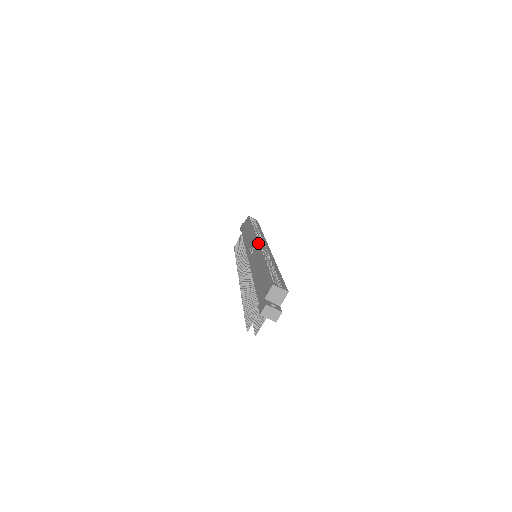
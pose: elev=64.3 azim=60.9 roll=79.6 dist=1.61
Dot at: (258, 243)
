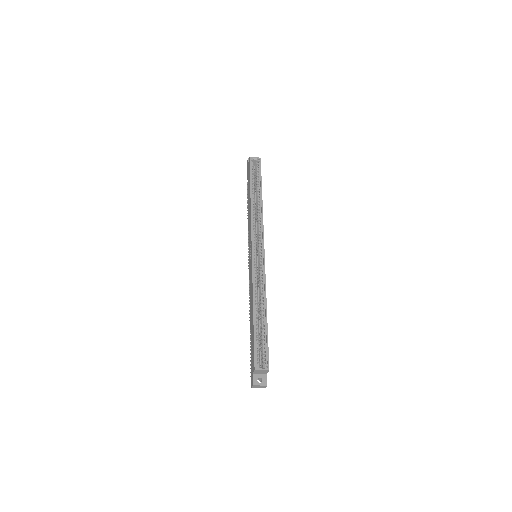
Dot at: (252, 257)
